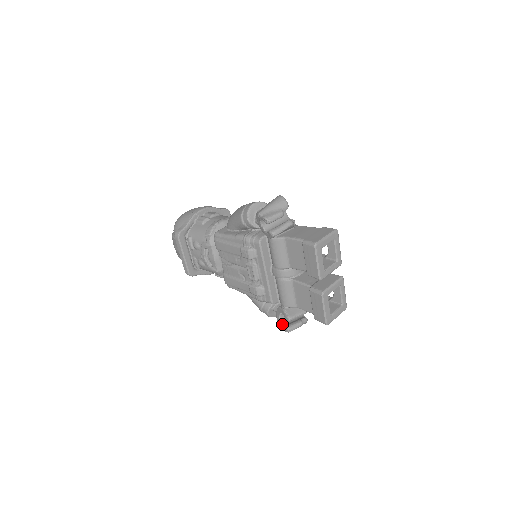
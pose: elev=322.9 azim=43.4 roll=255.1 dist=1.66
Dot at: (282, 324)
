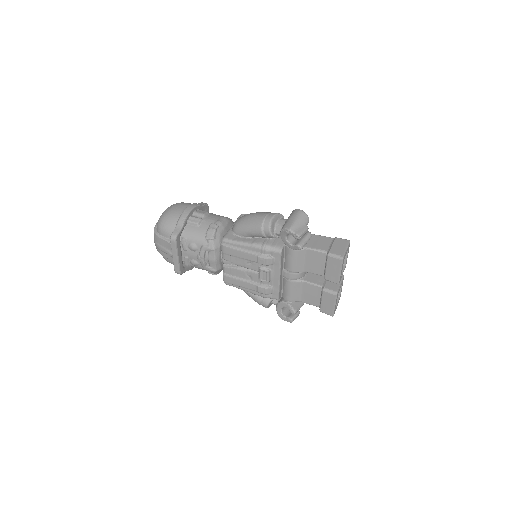
Dot at: (284, 315)
